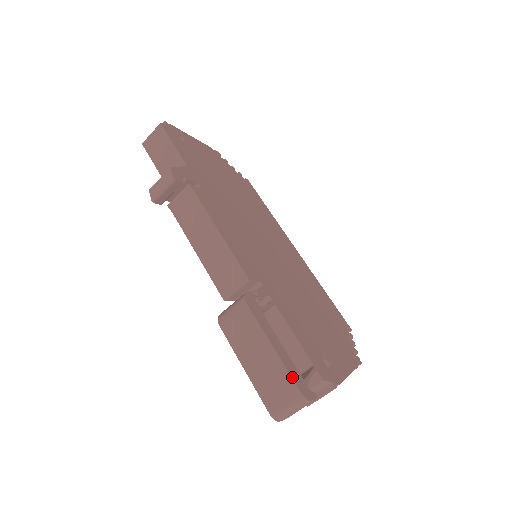
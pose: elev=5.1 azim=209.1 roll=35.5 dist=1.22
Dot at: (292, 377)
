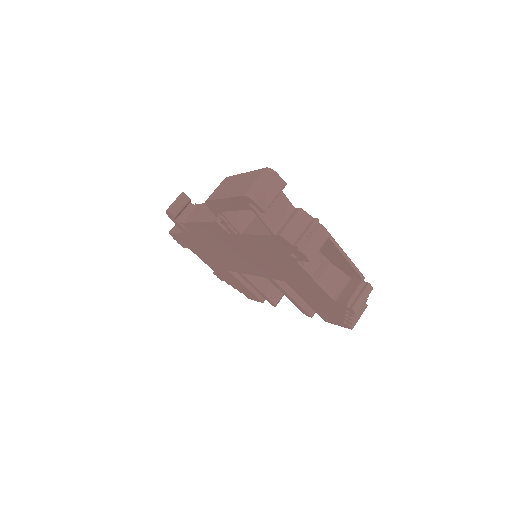
Dot at: (259, 170)
